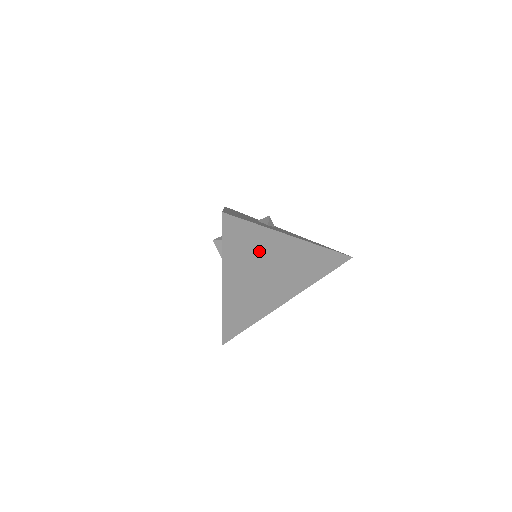
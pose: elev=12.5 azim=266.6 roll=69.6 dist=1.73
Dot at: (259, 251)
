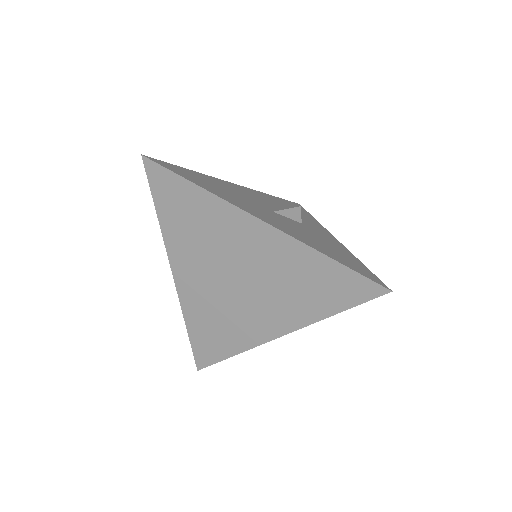
Dot at: (210, 231)
